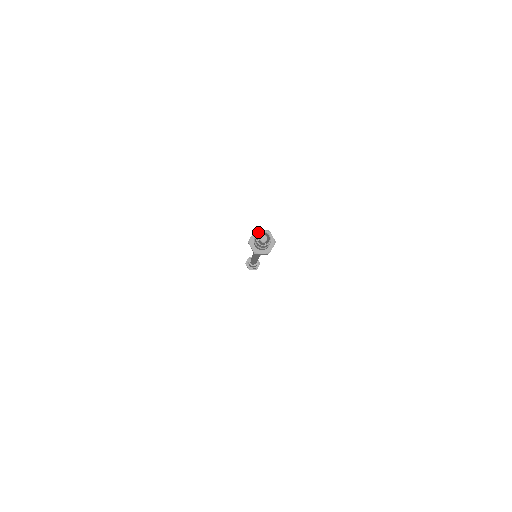
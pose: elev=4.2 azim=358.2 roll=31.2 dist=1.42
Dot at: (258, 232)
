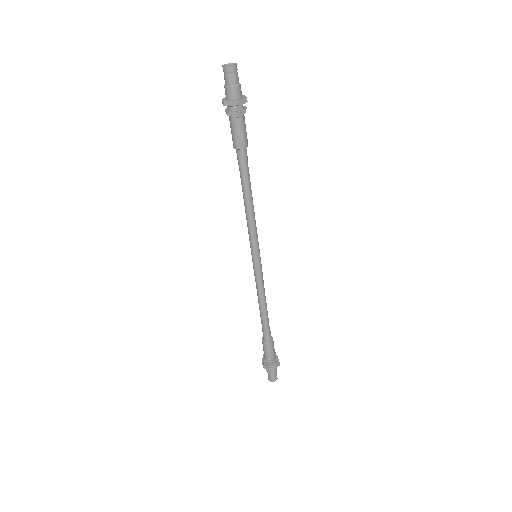
Dot at: occluded
